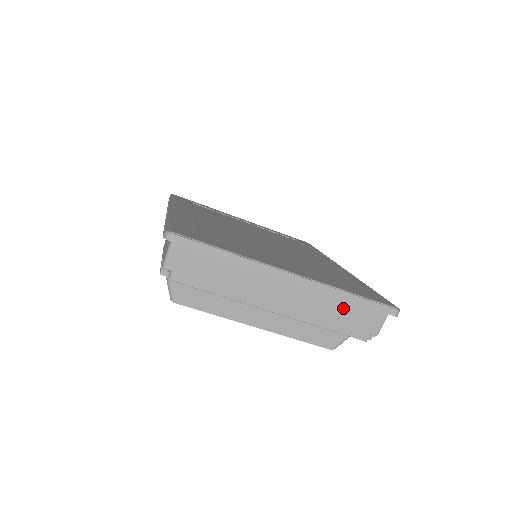
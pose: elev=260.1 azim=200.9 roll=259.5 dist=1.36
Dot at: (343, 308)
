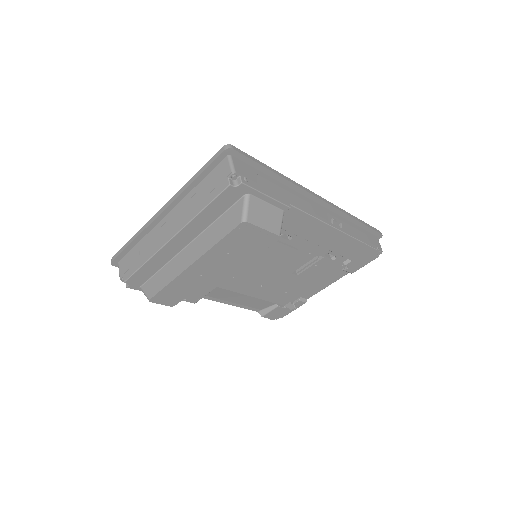
Dot at: (202, 189)
